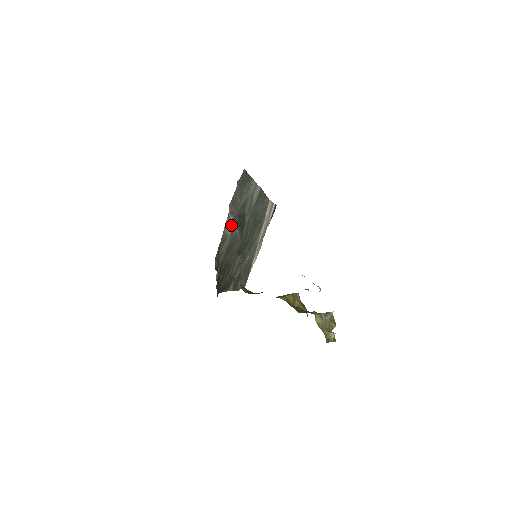
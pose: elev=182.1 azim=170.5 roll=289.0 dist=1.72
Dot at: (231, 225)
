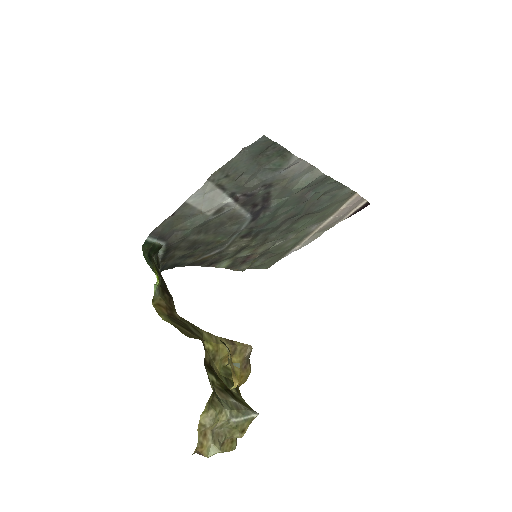
Dot at: (215, 201)
